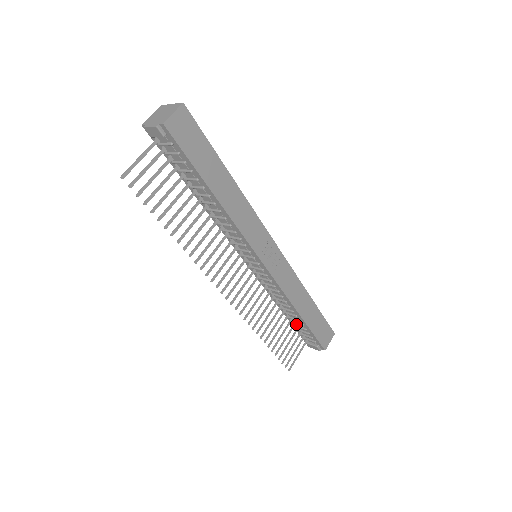
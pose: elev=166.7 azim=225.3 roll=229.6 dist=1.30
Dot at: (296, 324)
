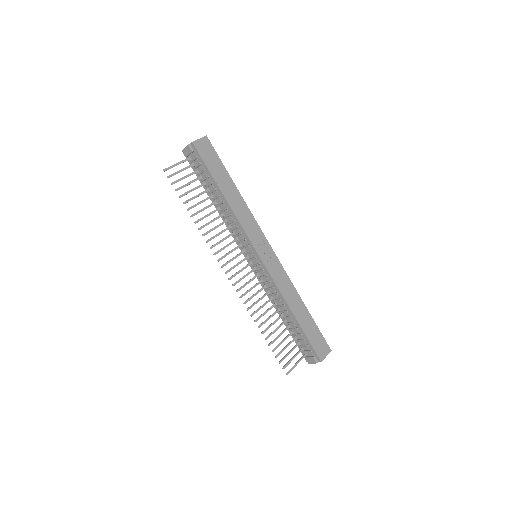
Dot at: (294, 332)
